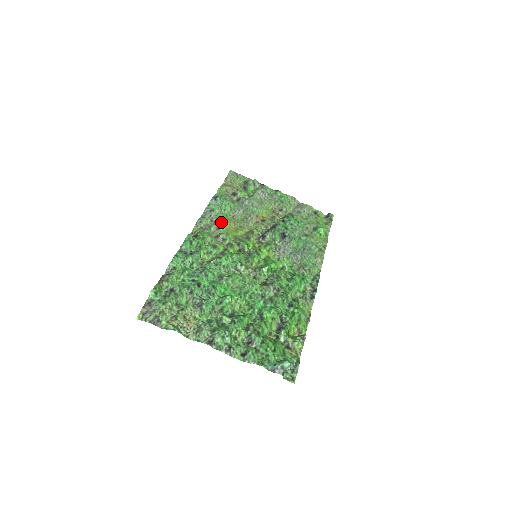
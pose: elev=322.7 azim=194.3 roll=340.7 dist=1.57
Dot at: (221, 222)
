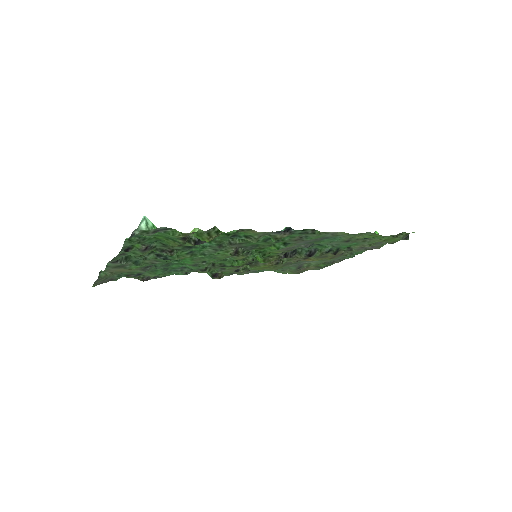
Dot at: occluded
